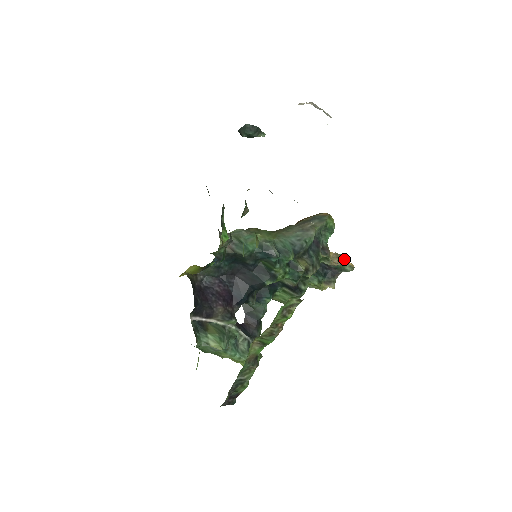
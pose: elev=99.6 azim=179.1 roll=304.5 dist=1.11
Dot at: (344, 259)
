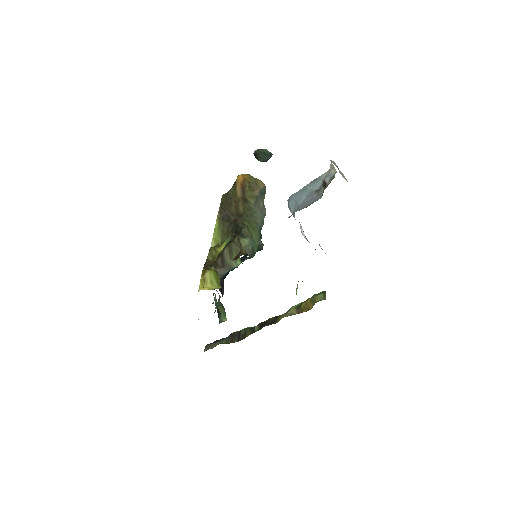
Dot at: occluded
